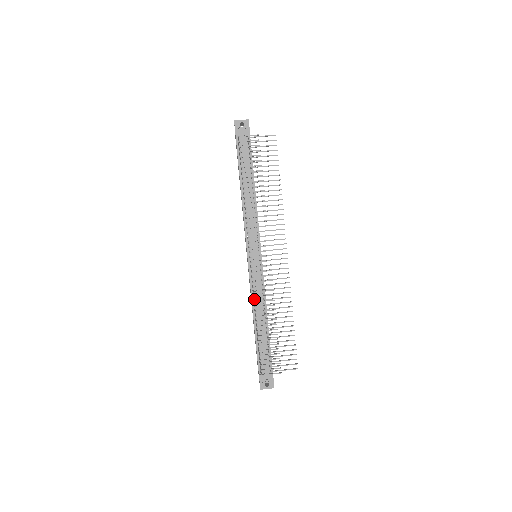
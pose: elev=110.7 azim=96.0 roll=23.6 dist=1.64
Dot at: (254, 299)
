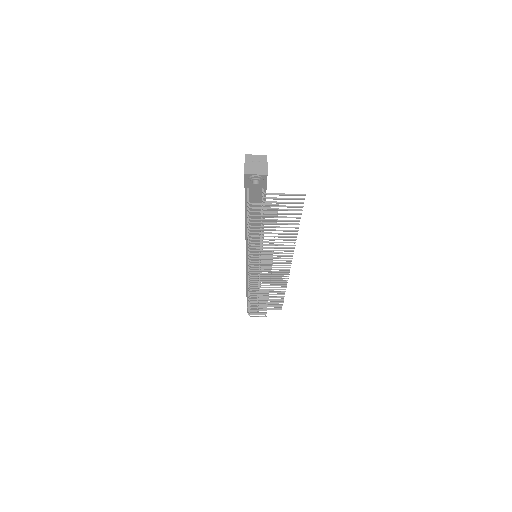
Dot at: occluded
